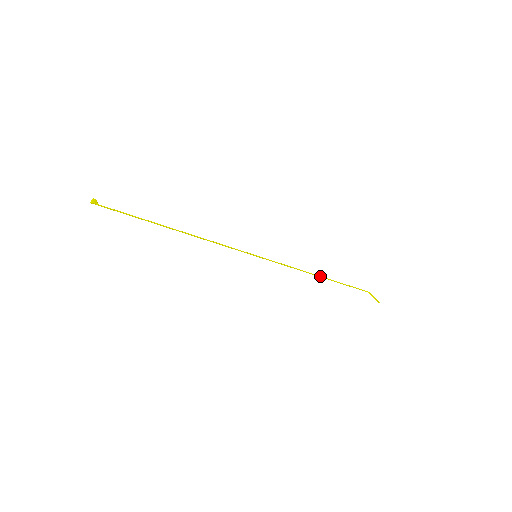
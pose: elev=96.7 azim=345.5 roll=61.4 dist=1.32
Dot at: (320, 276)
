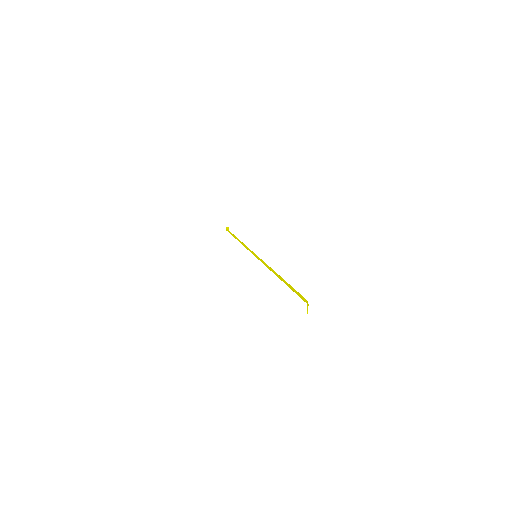
Dot at: (279, 275)
